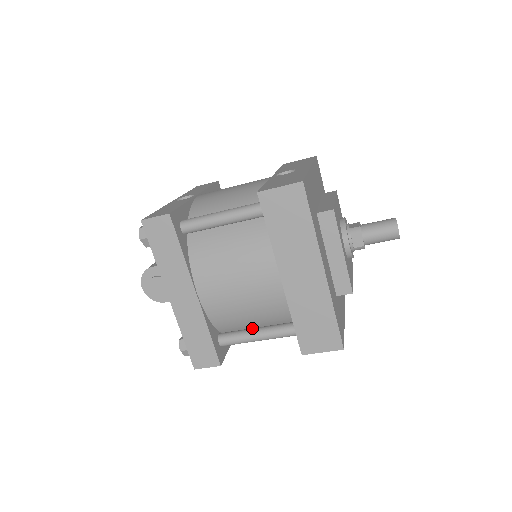
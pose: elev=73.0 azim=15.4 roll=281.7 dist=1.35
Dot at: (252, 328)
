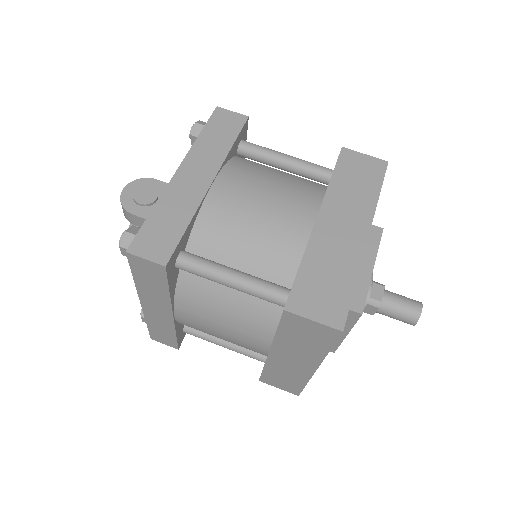
Dot at: occluded
